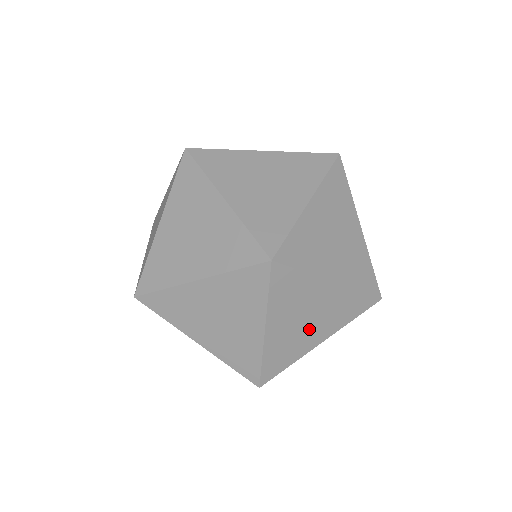
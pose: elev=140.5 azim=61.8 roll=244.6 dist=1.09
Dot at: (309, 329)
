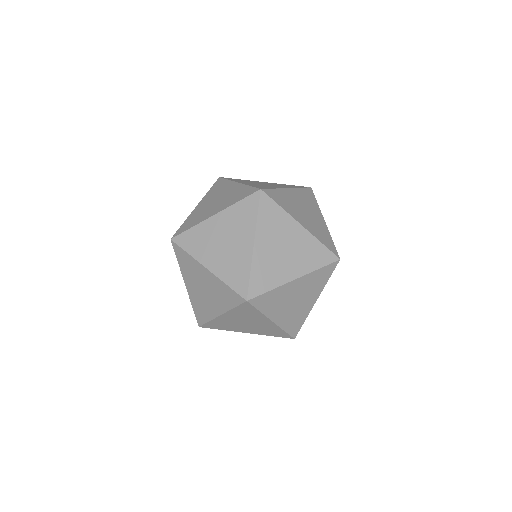
Dot at: (286, 260)
